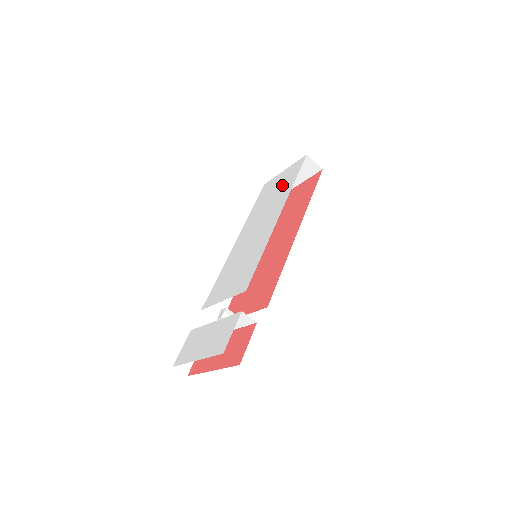
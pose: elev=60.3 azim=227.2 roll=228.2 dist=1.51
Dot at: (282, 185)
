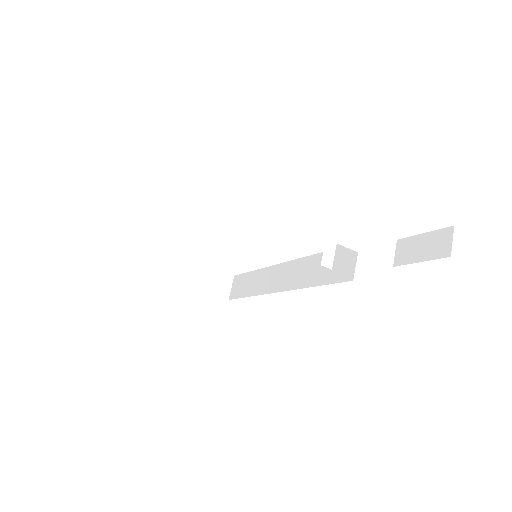
Dot at: occluded
